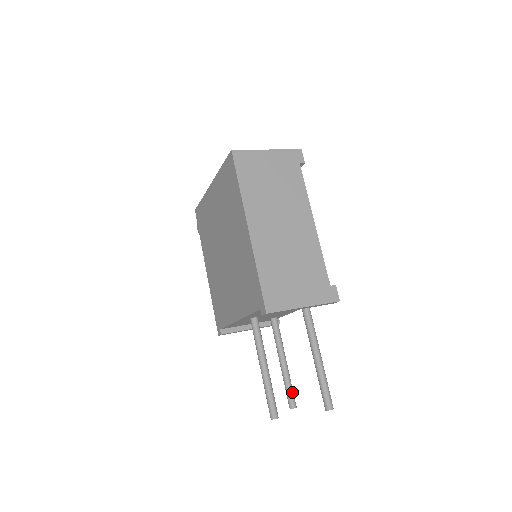
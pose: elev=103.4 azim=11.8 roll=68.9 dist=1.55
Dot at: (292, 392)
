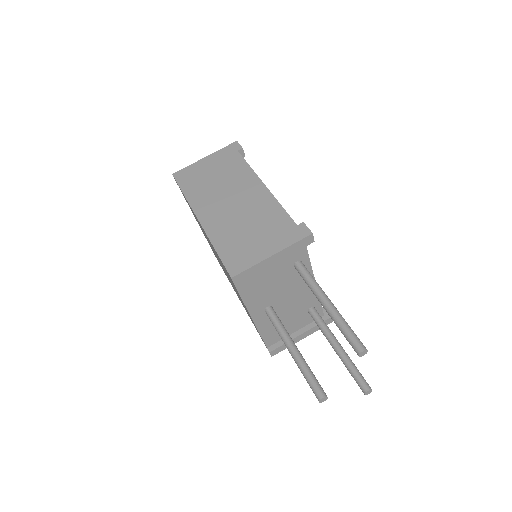
Dot at: (358, 374)
